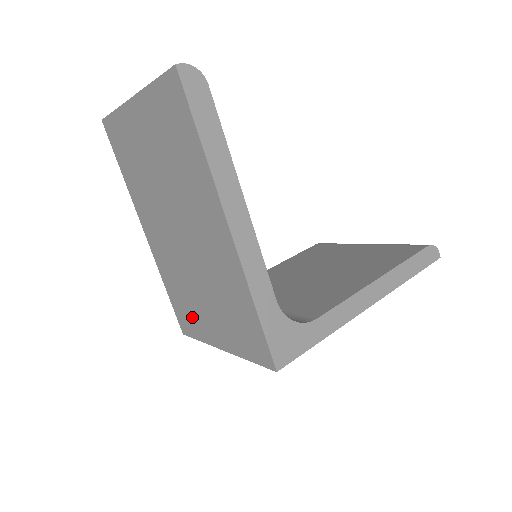
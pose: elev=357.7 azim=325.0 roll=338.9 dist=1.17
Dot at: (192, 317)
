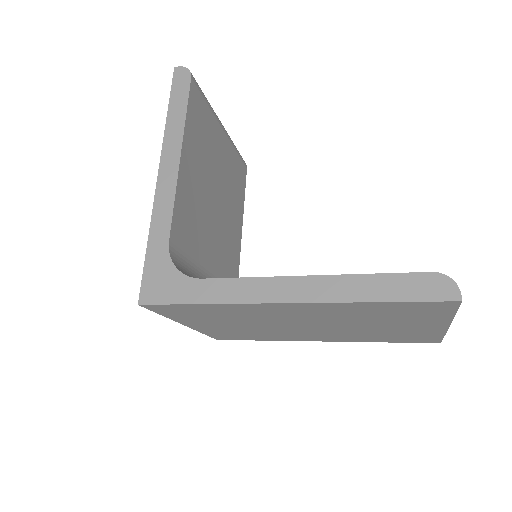
Dot at: occluded
